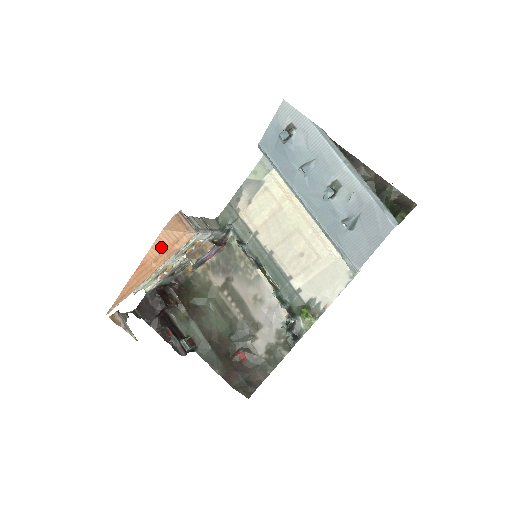
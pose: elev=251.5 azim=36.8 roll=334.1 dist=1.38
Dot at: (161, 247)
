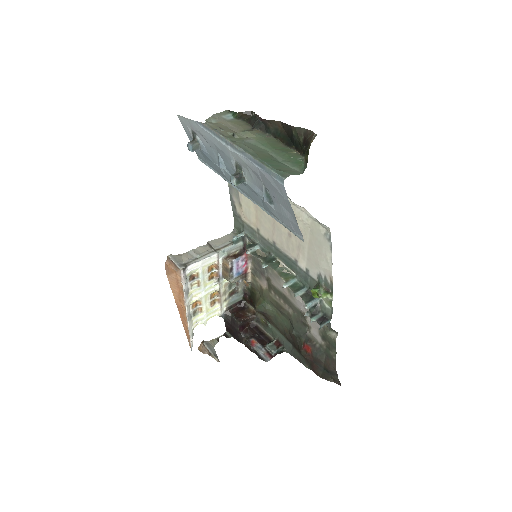
Dot at: (175, 289)
